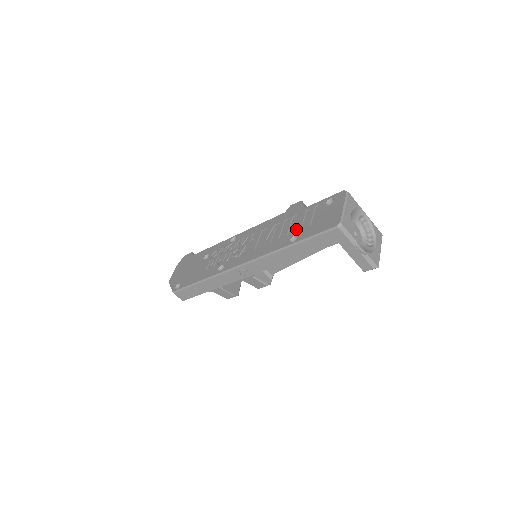
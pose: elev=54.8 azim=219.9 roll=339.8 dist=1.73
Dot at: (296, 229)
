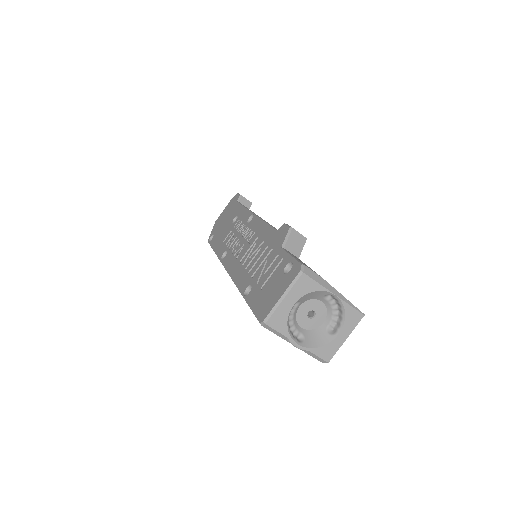
Dot at: (257, 277)
